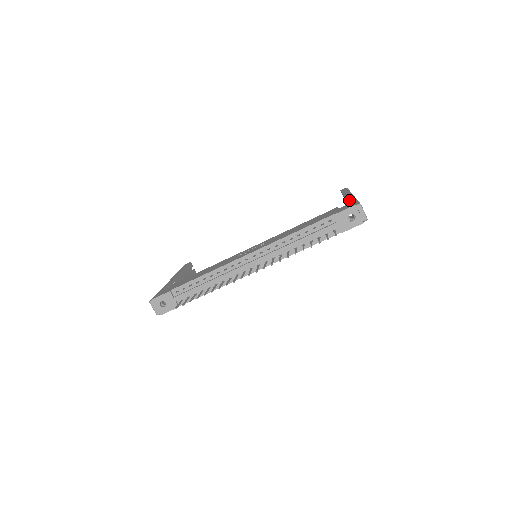
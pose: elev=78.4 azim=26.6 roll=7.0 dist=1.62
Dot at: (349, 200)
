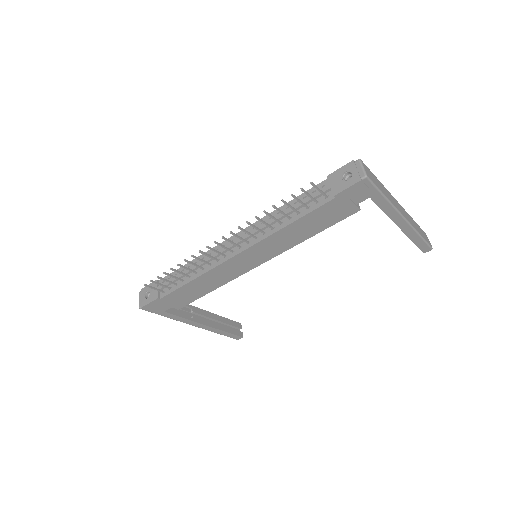
Dot at: occluded
